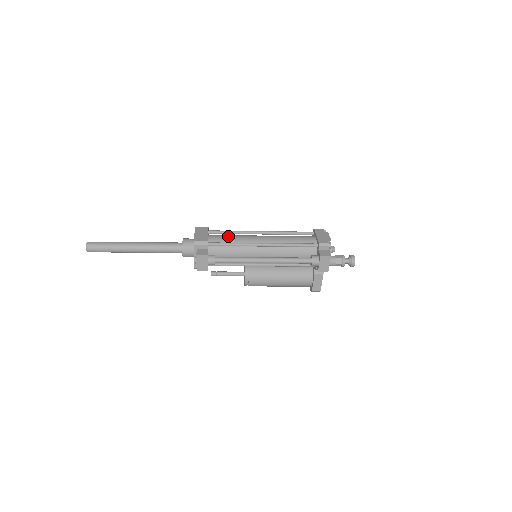
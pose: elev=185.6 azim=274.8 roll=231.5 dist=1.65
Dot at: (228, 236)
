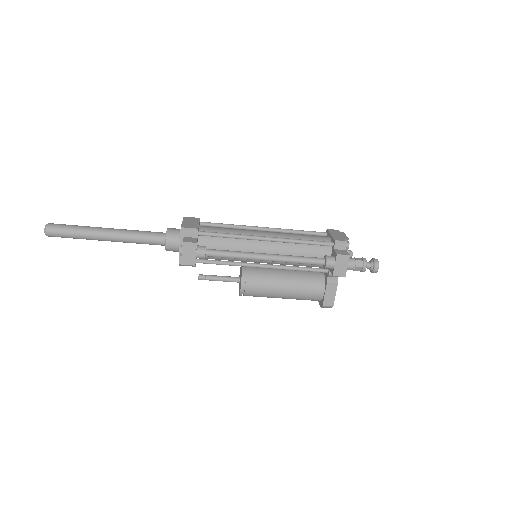
Dot at: (223, 228)
